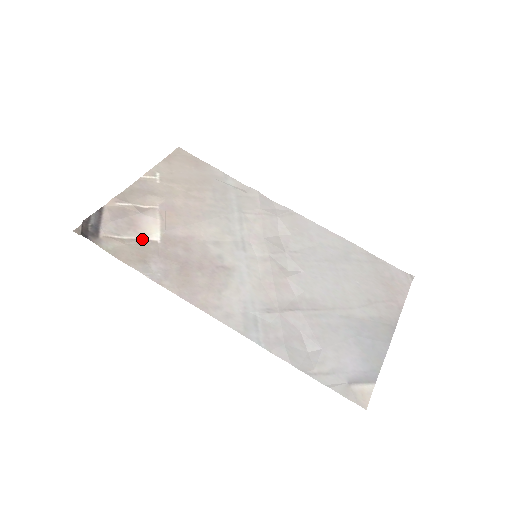
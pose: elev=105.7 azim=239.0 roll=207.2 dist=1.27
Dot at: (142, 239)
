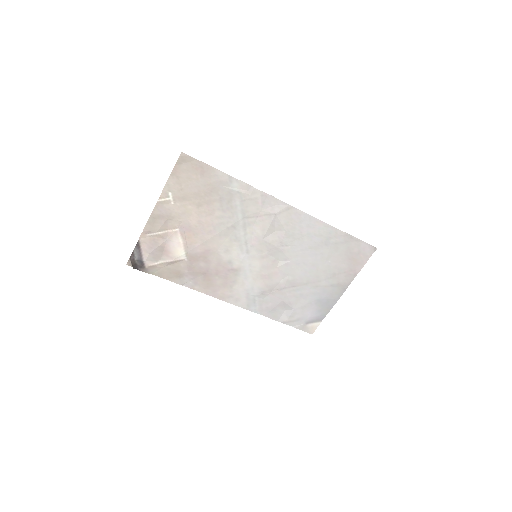
Dot at: (174, 261)
